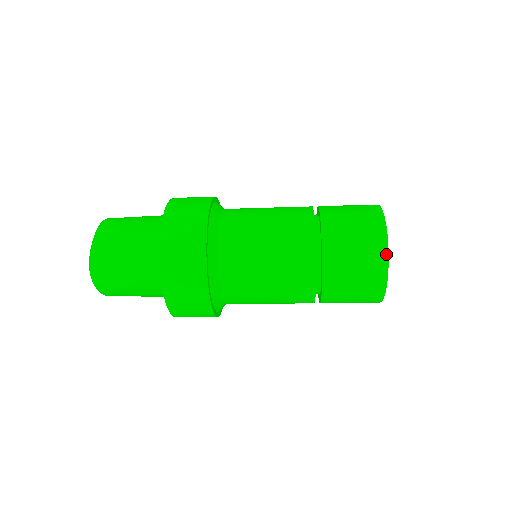
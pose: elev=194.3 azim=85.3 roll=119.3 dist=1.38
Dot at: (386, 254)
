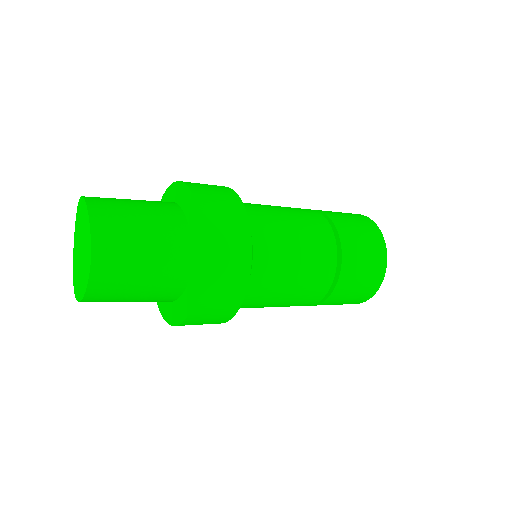
Dot at: (386, 256)
